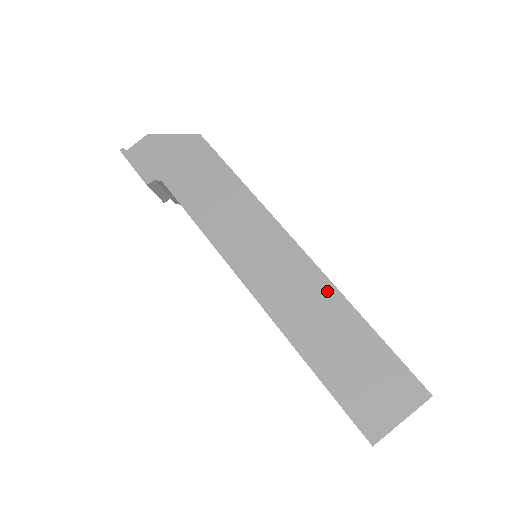
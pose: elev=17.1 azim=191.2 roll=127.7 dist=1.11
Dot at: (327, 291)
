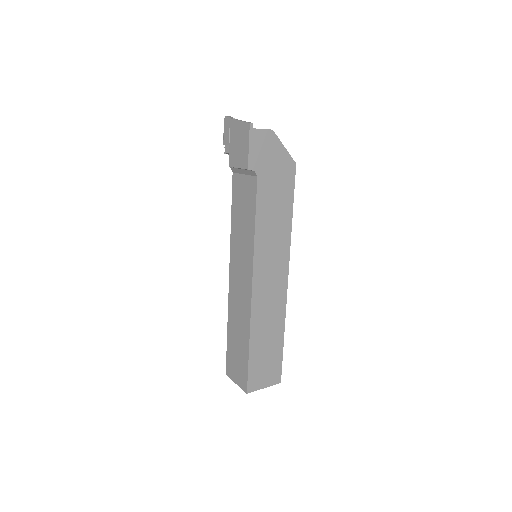
Dot at: (281, 312)
